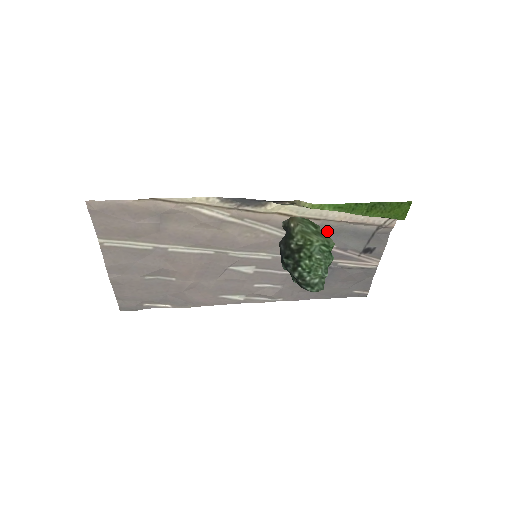
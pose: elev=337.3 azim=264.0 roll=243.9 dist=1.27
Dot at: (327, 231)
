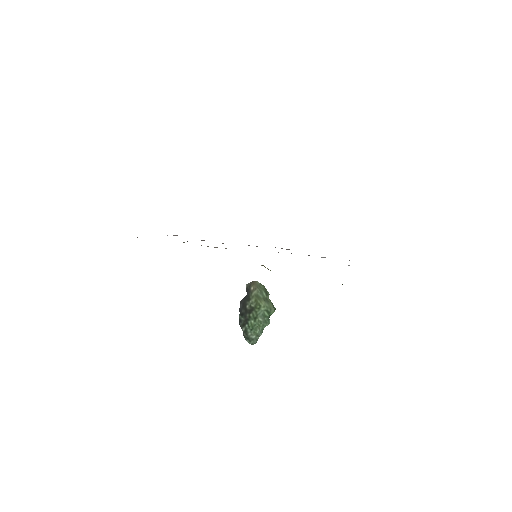
Dot at: occluded
